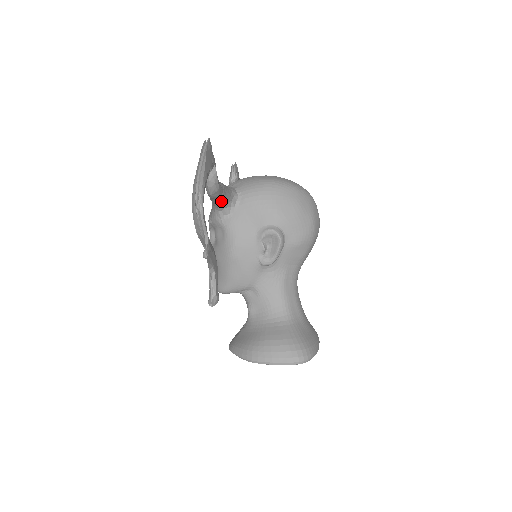
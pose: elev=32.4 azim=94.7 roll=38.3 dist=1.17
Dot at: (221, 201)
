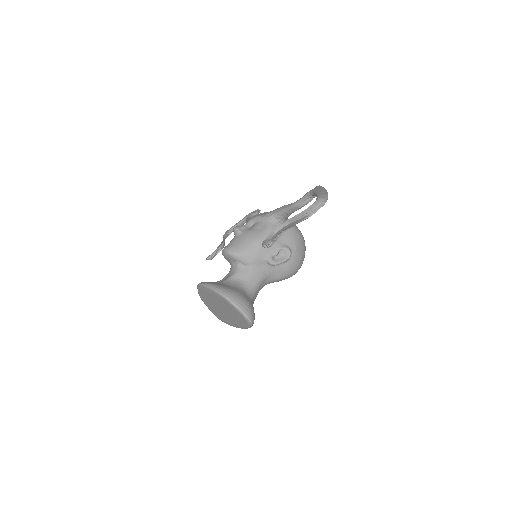
Dot at: (286, 214)
